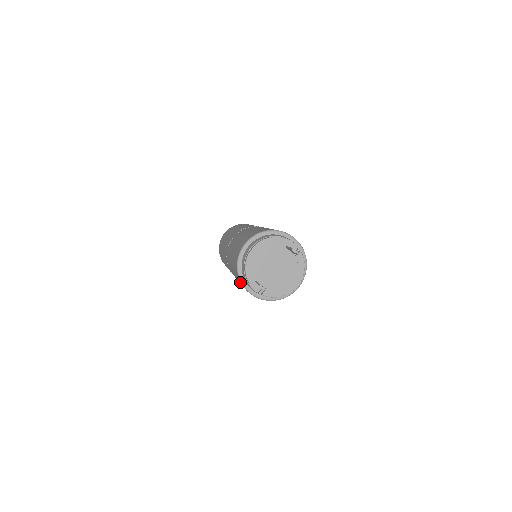
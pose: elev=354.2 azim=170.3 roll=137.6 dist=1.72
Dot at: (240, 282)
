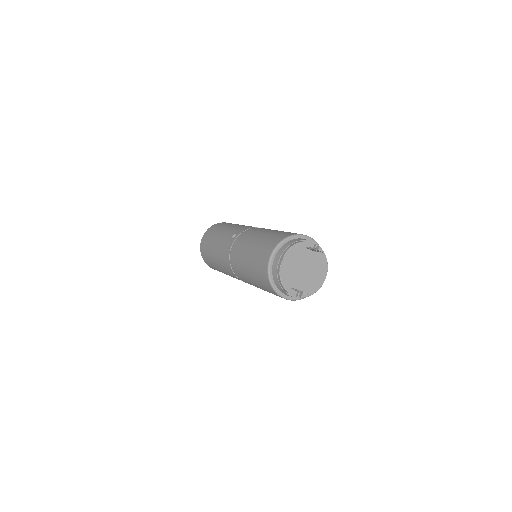
Dot at: (275, 293)
